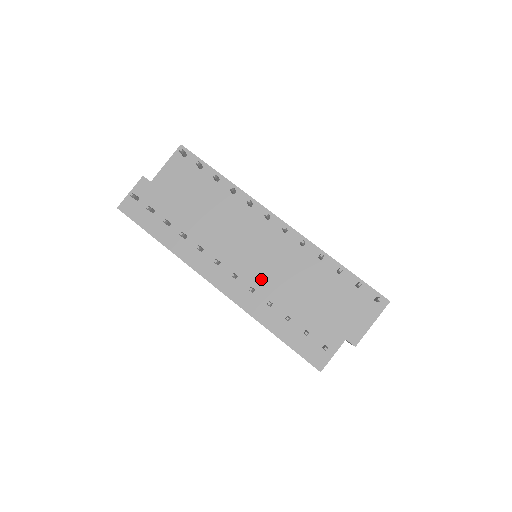
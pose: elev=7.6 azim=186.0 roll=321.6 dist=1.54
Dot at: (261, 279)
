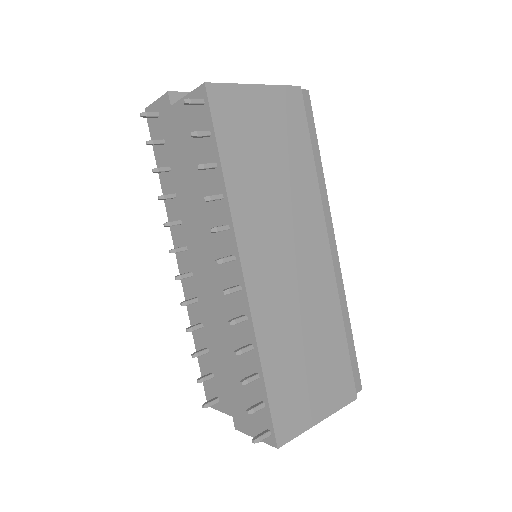
Dot at: (205, 300)
